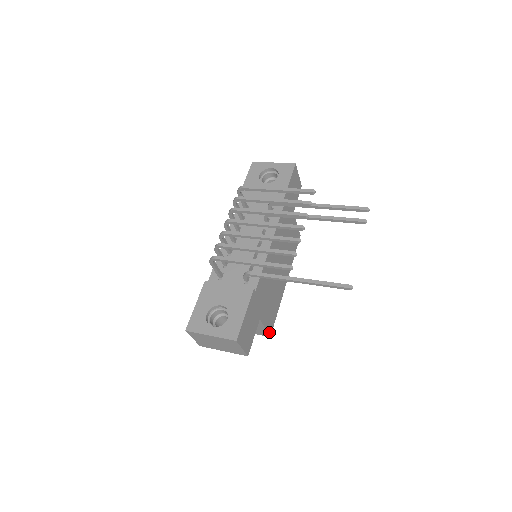
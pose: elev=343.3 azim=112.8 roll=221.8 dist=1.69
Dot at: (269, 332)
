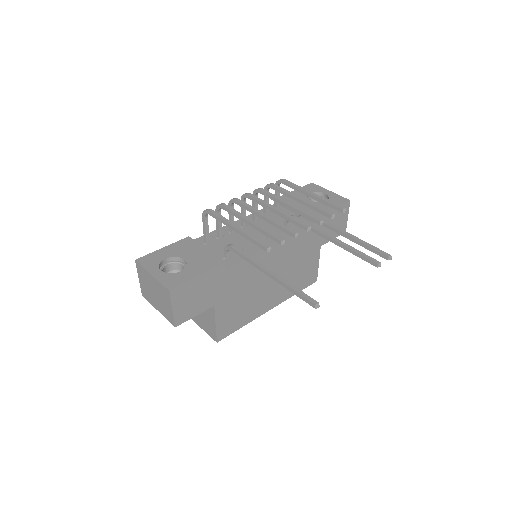
Dot at: (218, 335)
